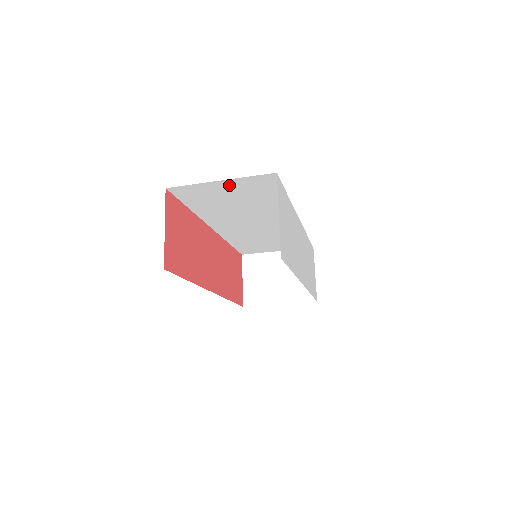
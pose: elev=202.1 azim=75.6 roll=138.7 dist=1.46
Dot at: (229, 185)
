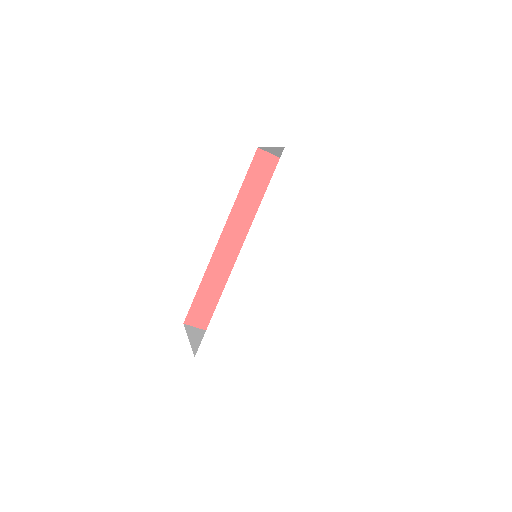
Dot at: occluded
